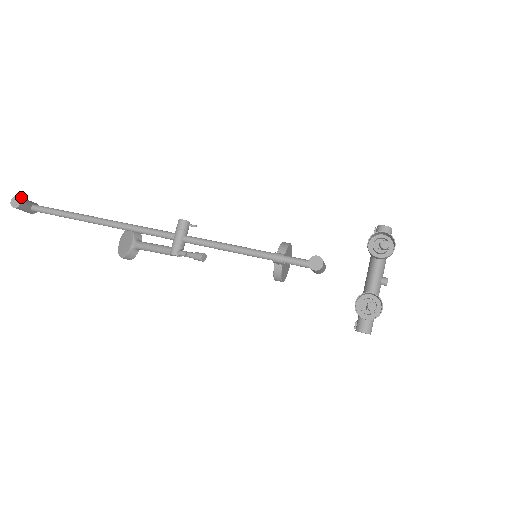
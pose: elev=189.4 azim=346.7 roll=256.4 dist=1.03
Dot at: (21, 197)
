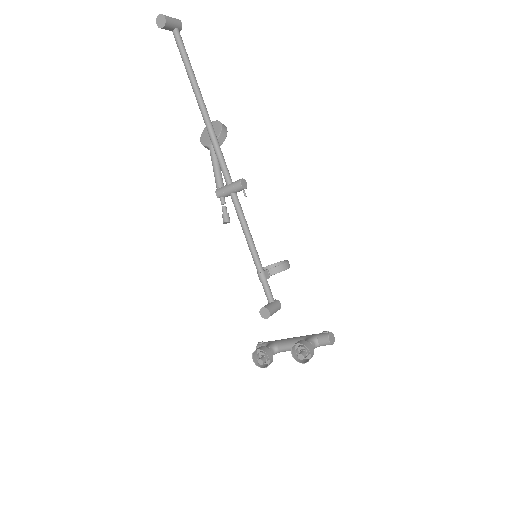
Dot at: (168, 19)
